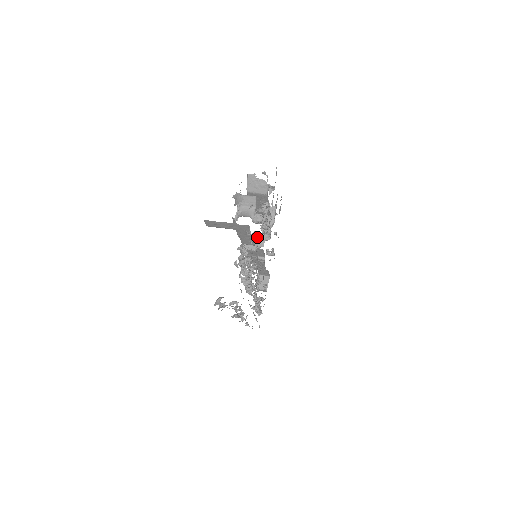
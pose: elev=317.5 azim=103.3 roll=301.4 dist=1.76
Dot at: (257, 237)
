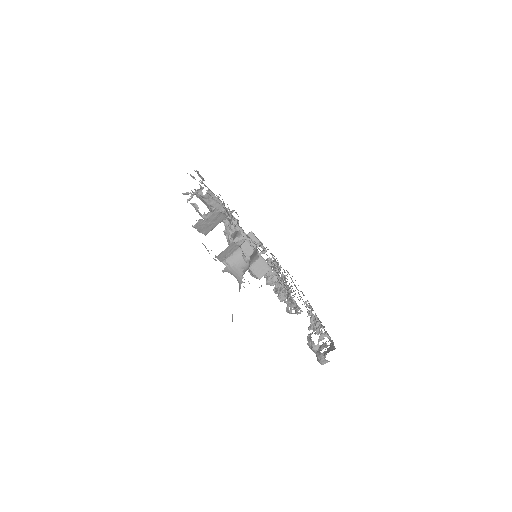
Dot at: occluded
